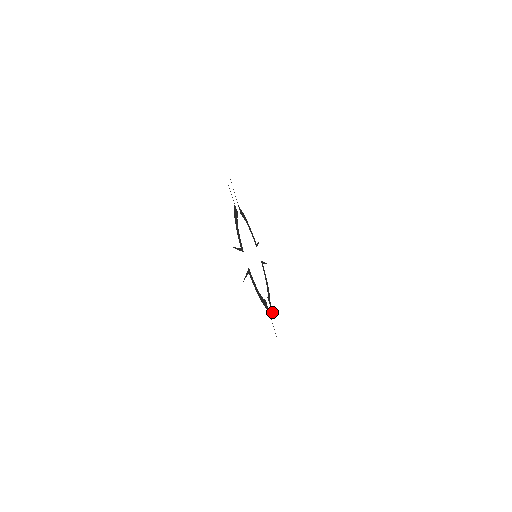
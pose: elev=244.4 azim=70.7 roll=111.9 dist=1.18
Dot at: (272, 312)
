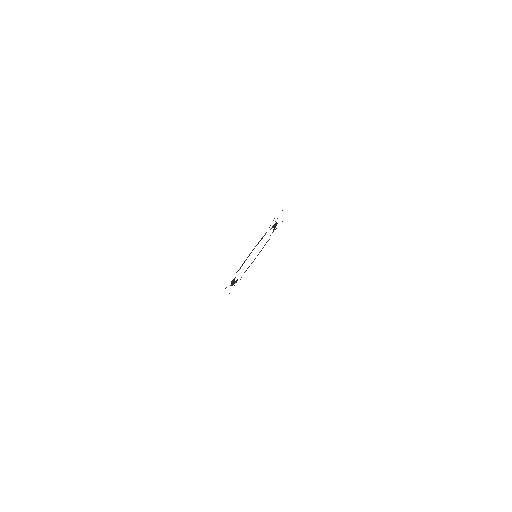
Dot at: occluded
